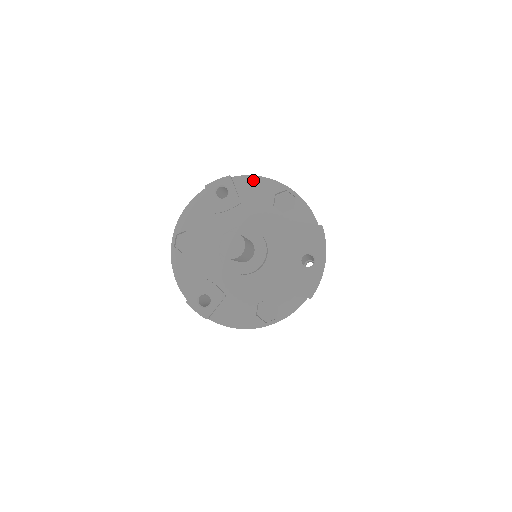
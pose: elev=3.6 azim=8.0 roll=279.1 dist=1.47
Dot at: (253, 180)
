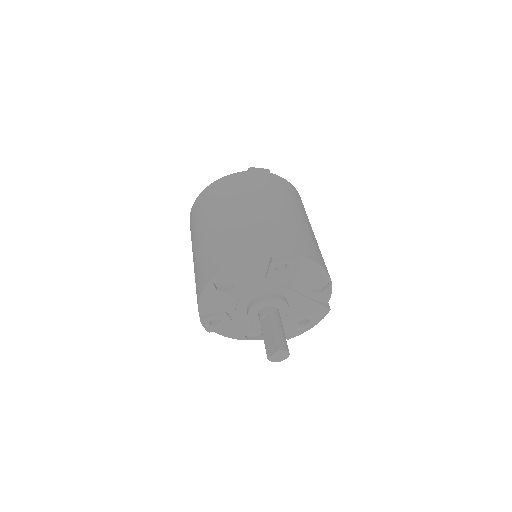
Dot at: (311, 265)
